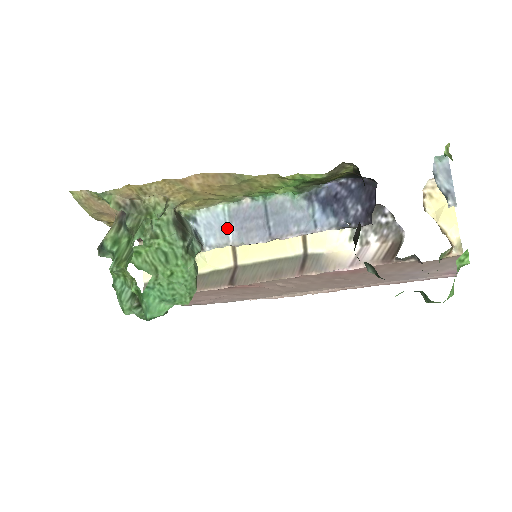
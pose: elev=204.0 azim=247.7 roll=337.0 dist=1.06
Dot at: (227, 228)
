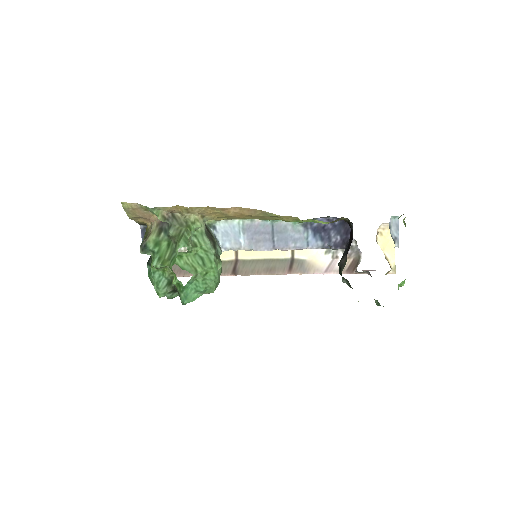
Dot at: (241, 237)
